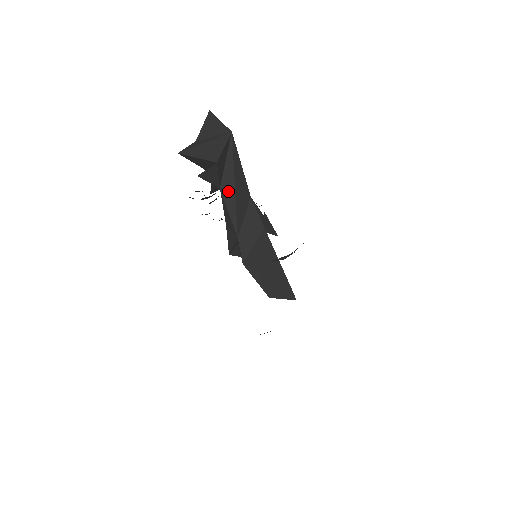
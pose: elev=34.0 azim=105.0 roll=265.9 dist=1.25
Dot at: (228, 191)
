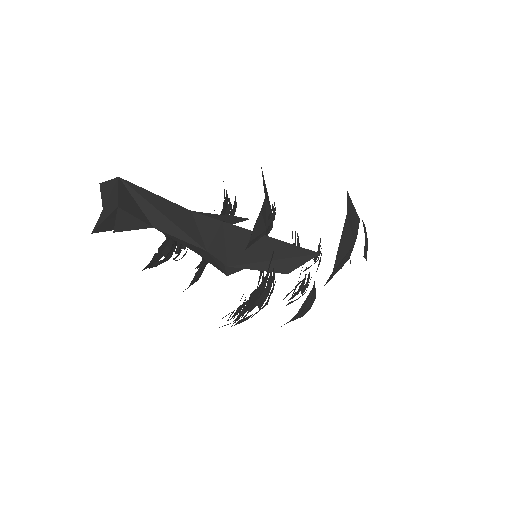
Dot at: (161, 223)
